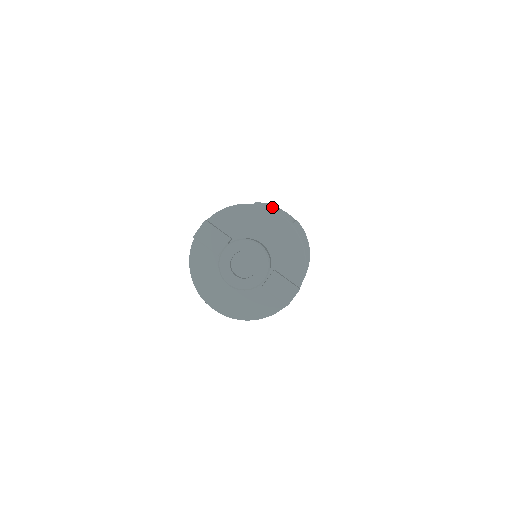
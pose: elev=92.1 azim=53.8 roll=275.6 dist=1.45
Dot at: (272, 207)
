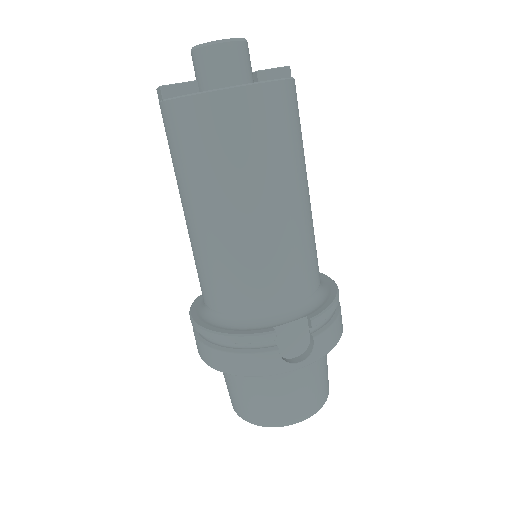
Dot at: occluded
